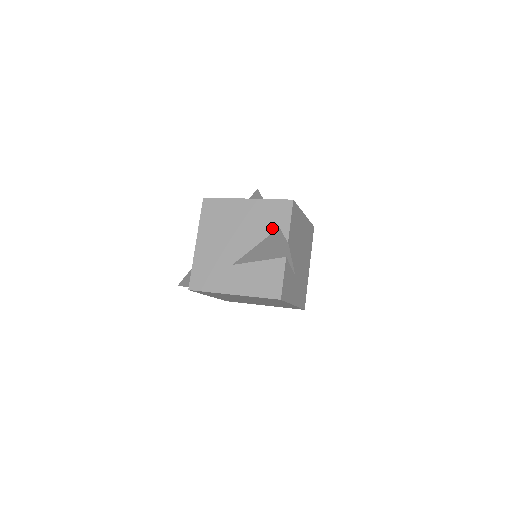
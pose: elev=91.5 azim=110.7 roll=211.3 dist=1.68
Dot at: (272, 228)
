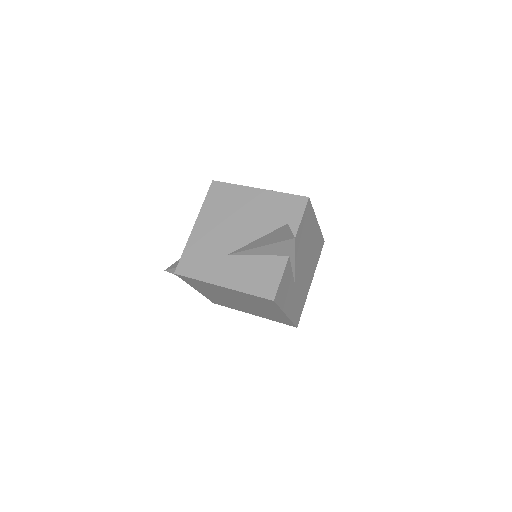
Dot at: (280, 223)
